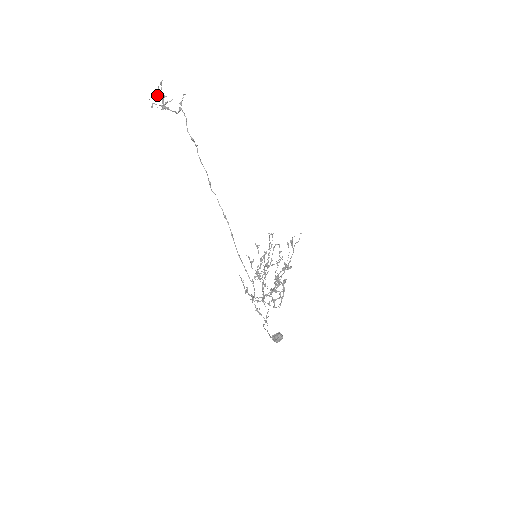
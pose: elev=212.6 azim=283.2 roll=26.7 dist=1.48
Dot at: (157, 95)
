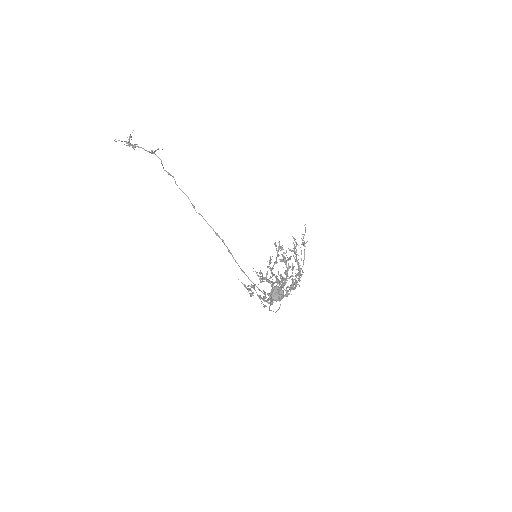
Dot at: (127, 143)
